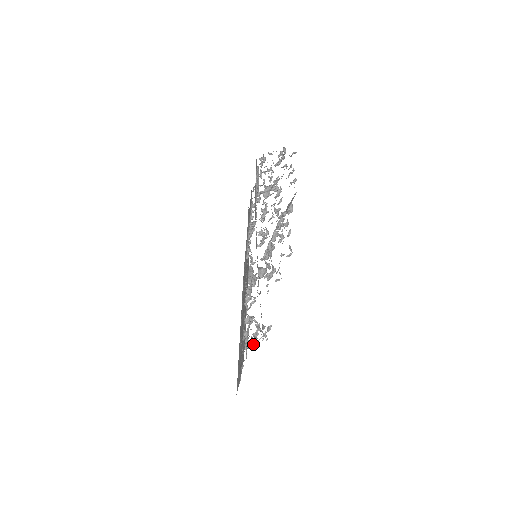
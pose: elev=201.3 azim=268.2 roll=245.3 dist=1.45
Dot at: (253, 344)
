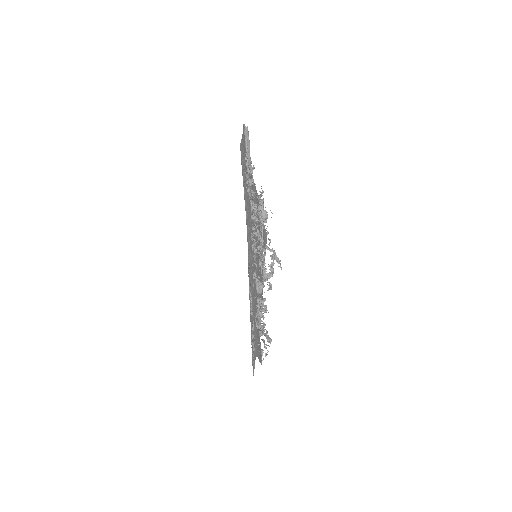
Dot at: (271, 275)
